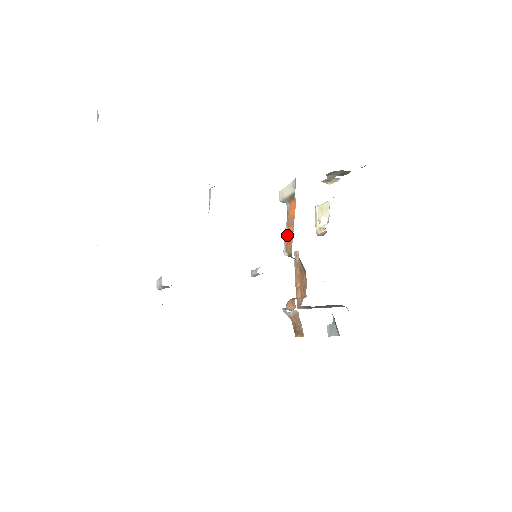
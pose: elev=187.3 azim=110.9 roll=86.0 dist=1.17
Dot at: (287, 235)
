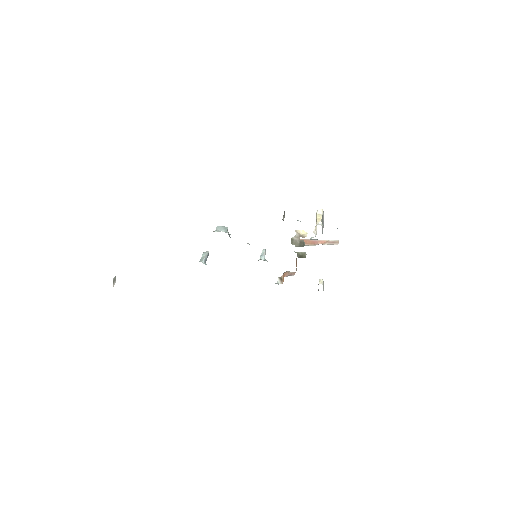
Dot at: occluded
